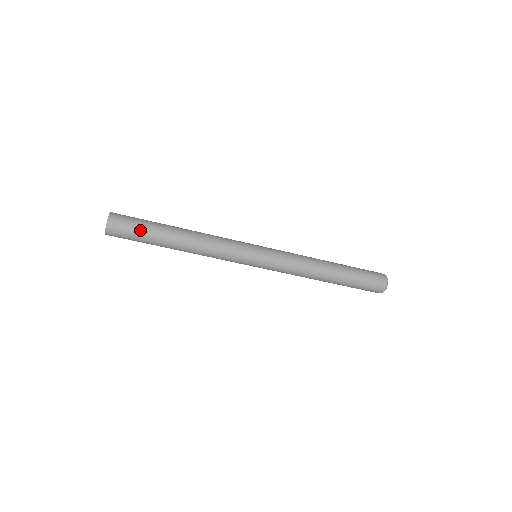
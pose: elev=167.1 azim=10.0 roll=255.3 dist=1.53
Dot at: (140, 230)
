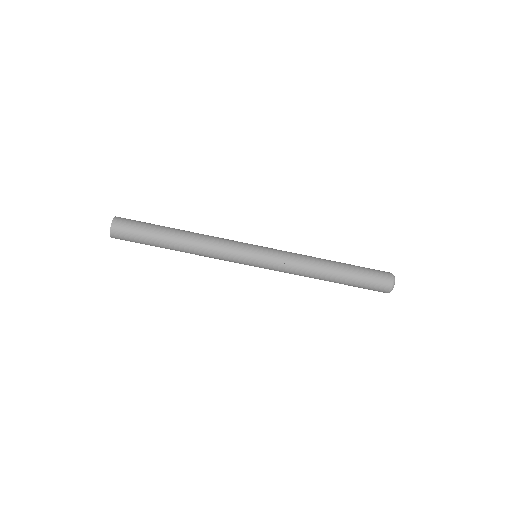
Dot at: (141, 242)
